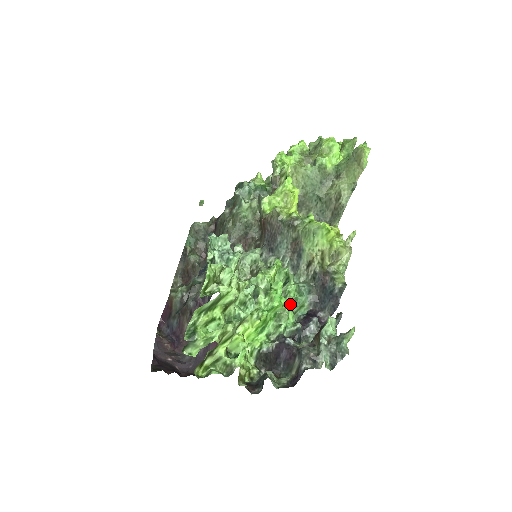
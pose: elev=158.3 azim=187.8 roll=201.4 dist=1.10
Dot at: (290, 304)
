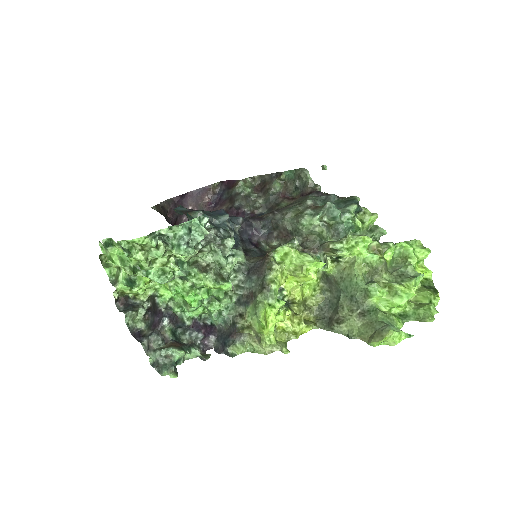
Dot at: (207, 308)
